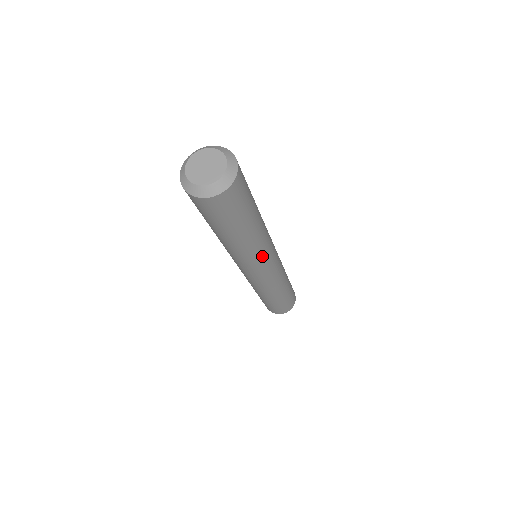
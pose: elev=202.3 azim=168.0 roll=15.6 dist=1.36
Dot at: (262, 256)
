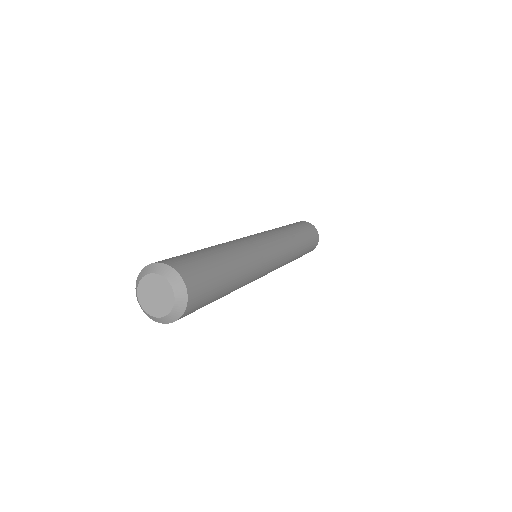
Dot at: occluded
